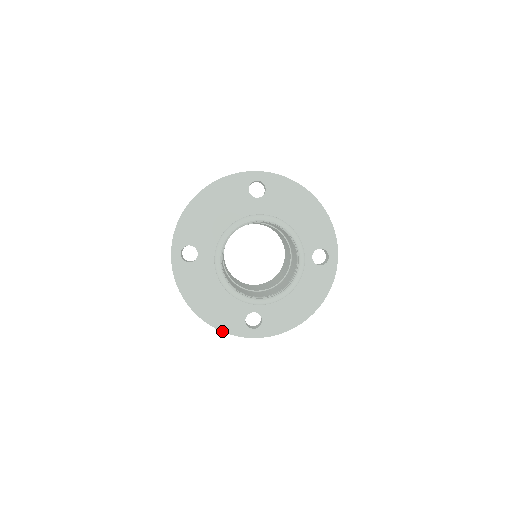
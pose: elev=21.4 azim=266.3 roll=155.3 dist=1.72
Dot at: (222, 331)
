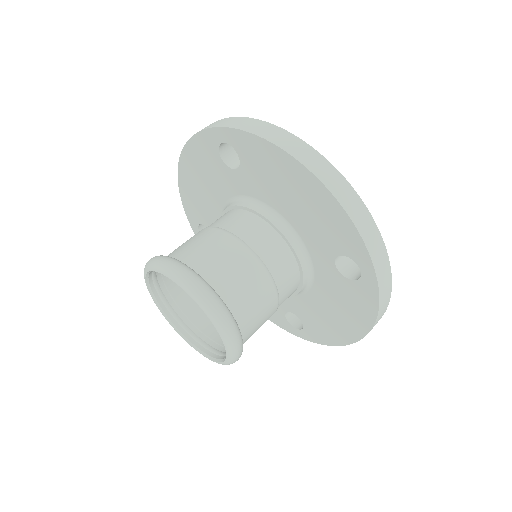
Dot at: (269, 319)
